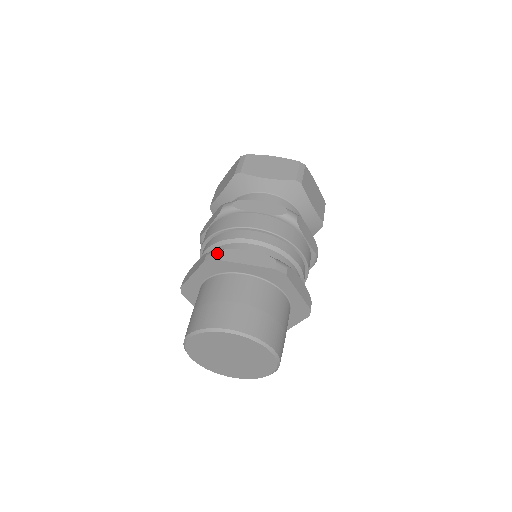
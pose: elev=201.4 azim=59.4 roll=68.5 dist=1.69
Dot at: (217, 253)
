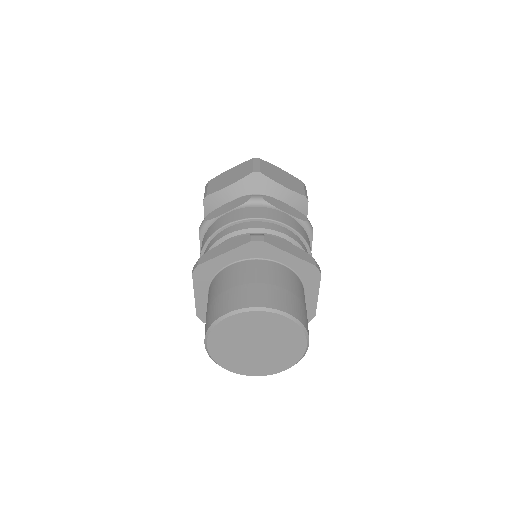
Dot at: (265, 236)
